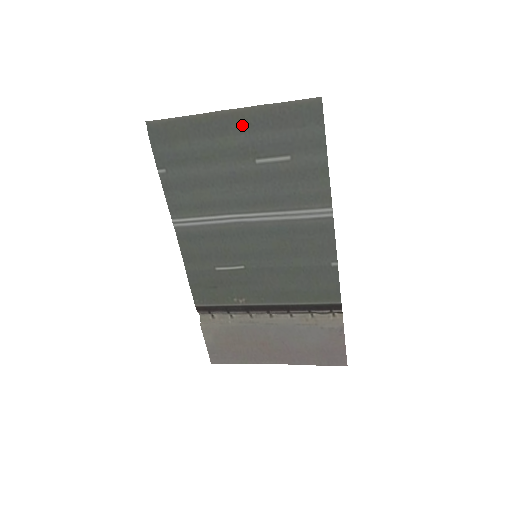
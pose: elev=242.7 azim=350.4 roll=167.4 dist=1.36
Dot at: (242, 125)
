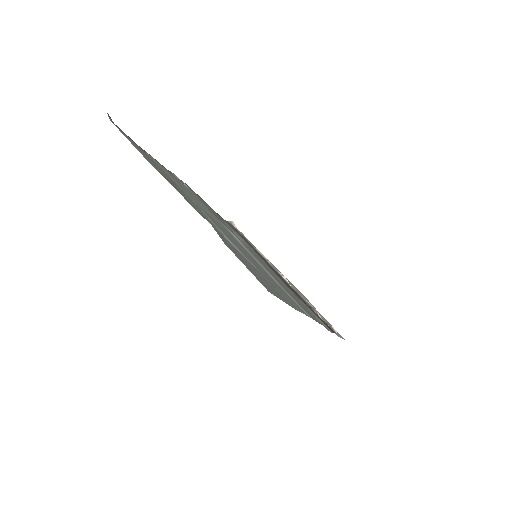
Dot at: occluded
